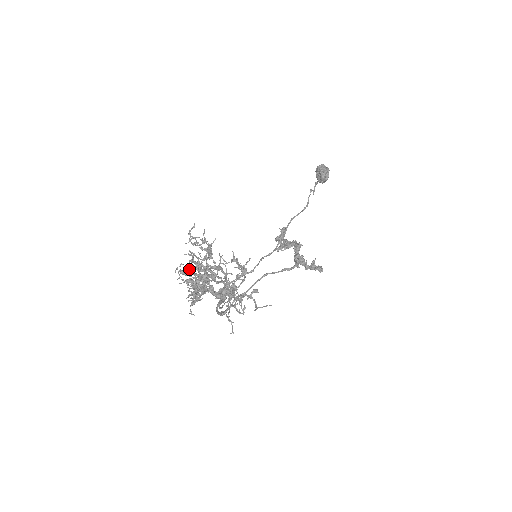
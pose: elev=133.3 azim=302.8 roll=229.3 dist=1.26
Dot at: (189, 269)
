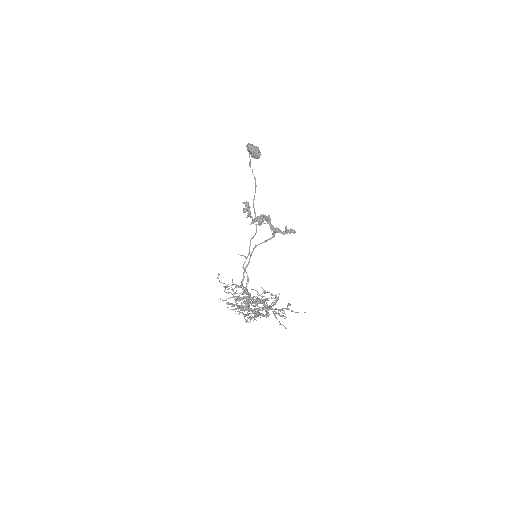
Dot at: (241, 309)
